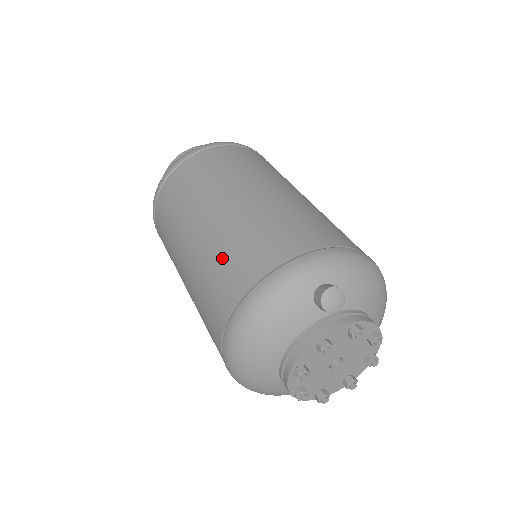
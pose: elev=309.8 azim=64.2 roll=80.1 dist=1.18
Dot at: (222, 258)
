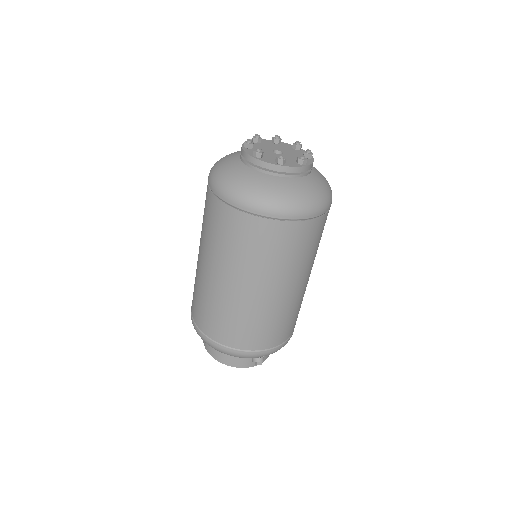
Dot at: occluded
